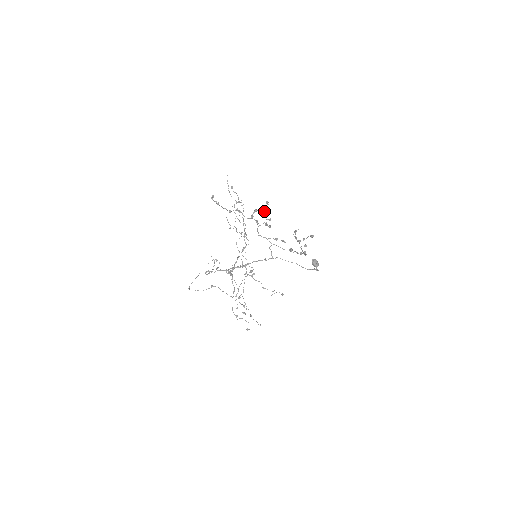
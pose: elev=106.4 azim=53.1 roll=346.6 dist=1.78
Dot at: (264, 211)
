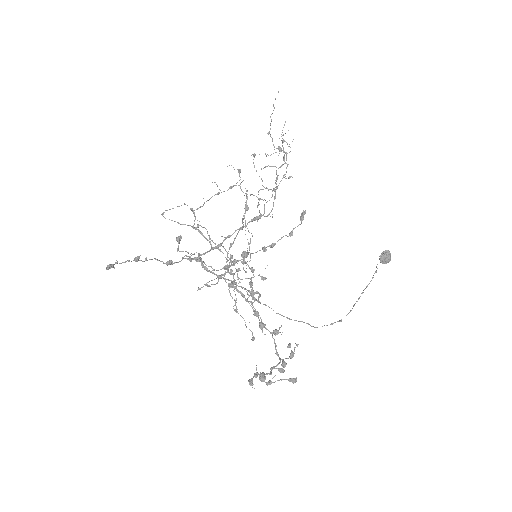
Dot at: (252, 271)
